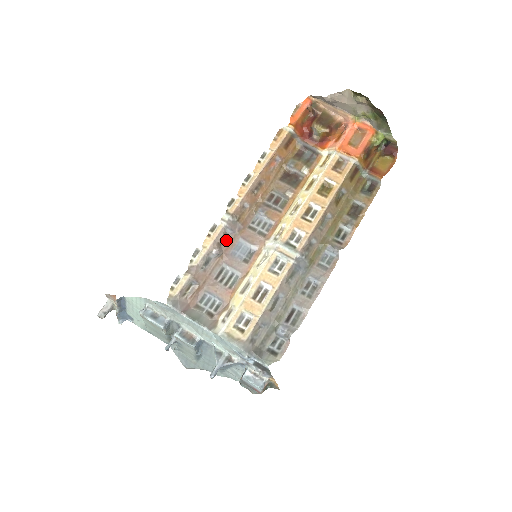
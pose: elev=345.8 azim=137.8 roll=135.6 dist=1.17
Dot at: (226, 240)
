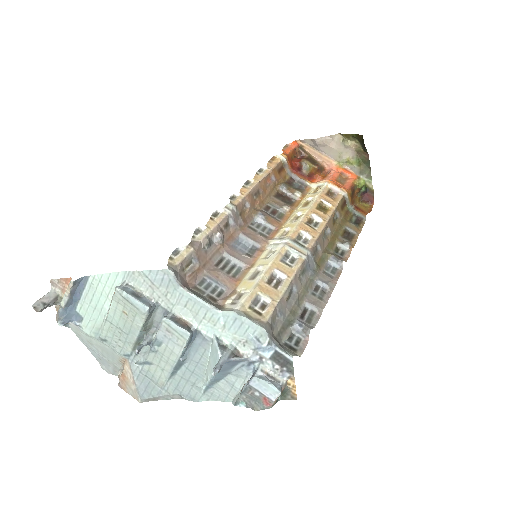
Dot at: (228, 230)
